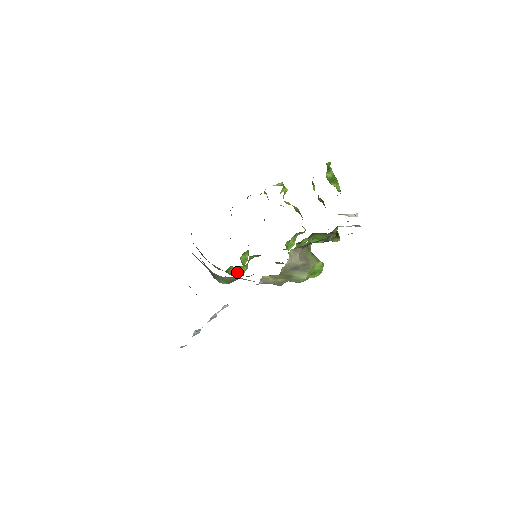
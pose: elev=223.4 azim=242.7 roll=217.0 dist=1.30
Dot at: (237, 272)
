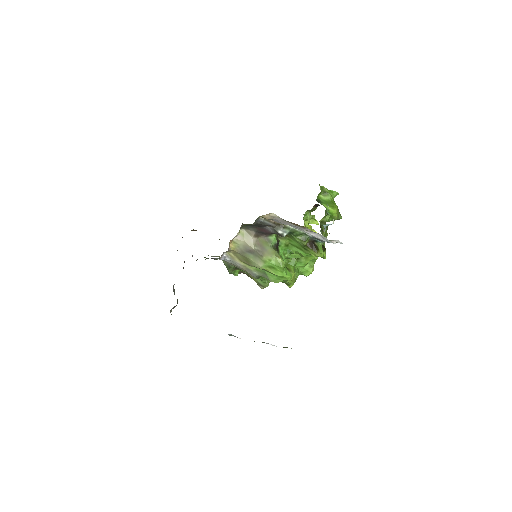
Dot at: (259, 281)
